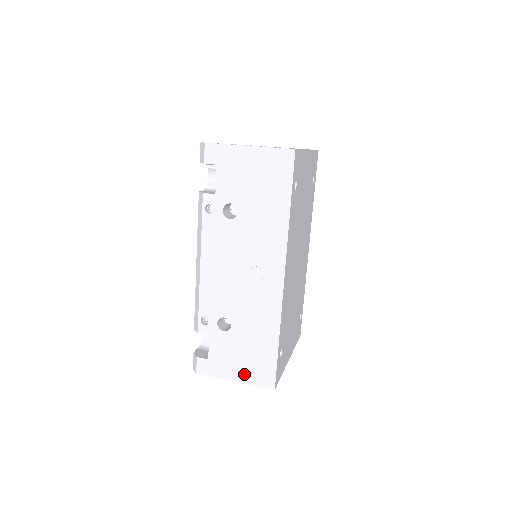
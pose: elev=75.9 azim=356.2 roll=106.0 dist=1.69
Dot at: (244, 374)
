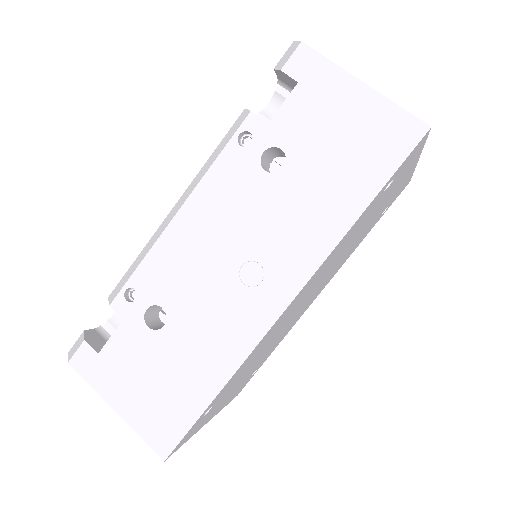
Dot at: (135, 408)
